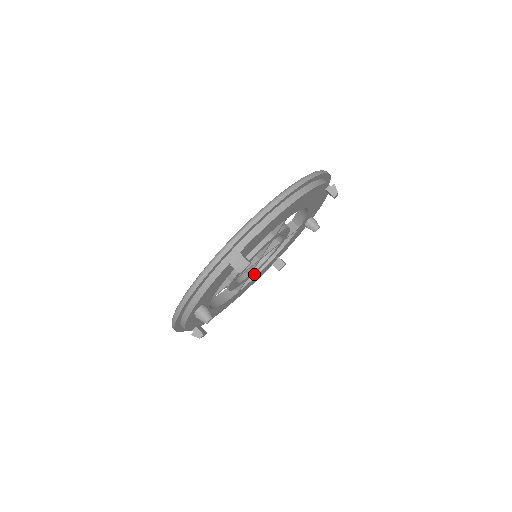
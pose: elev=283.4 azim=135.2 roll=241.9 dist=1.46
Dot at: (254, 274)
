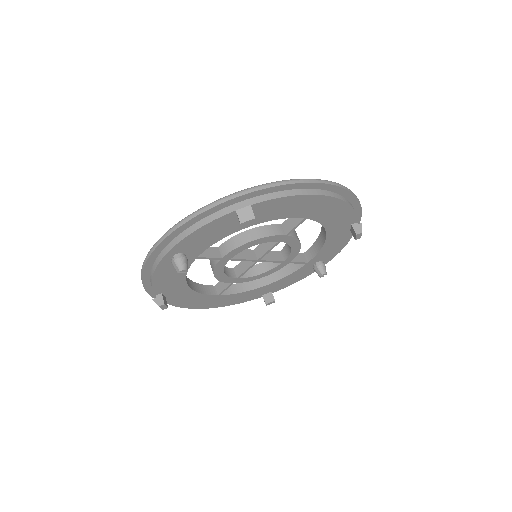
Dot at: (242, 289)
